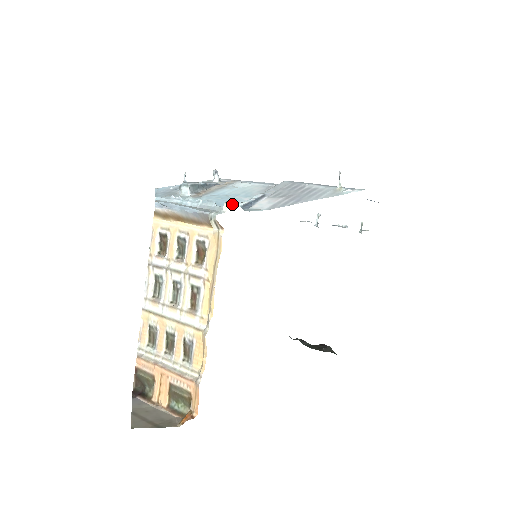
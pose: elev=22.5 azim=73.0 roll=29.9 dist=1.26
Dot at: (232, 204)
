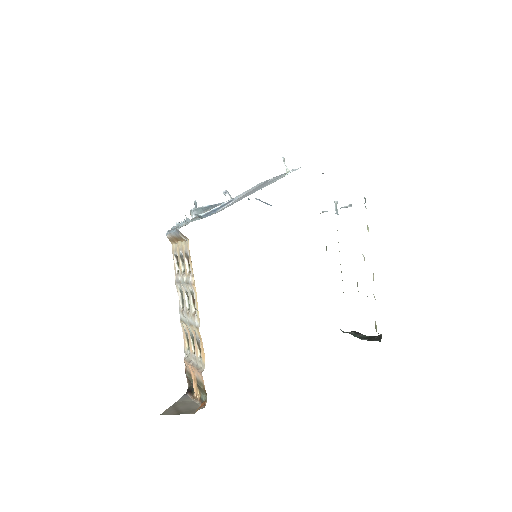
Dot at: occluded
